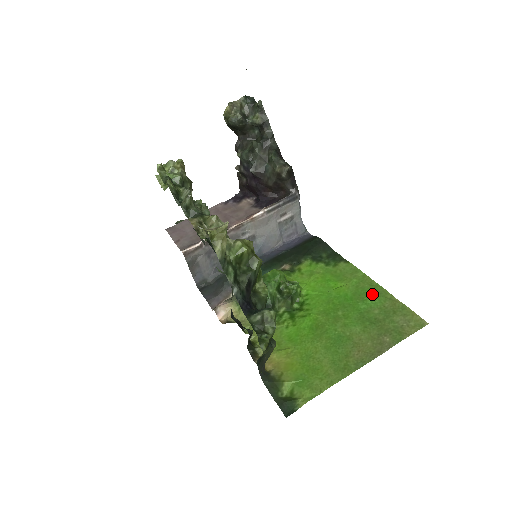
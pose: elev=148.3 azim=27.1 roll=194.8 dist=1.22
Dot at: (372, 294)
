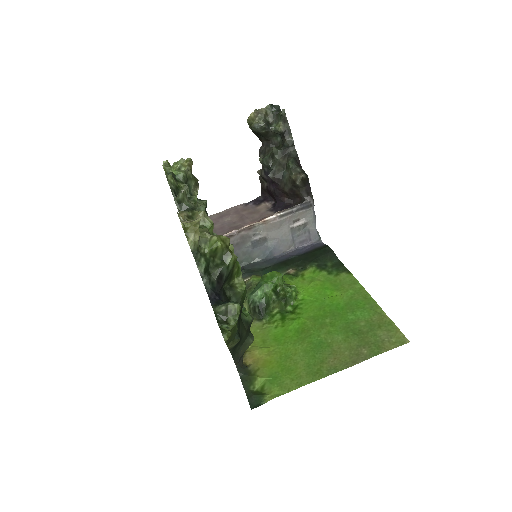
Dot at: (363, 306)
